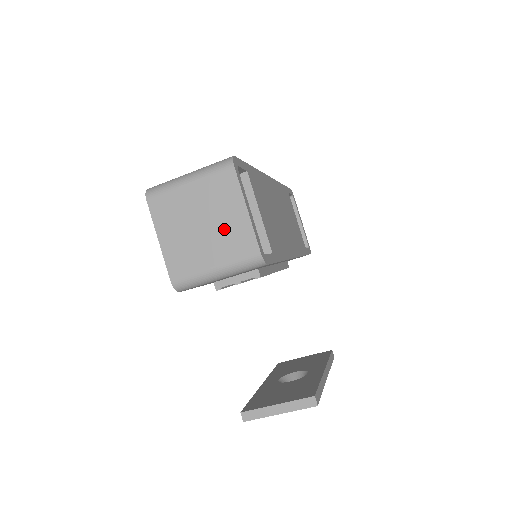
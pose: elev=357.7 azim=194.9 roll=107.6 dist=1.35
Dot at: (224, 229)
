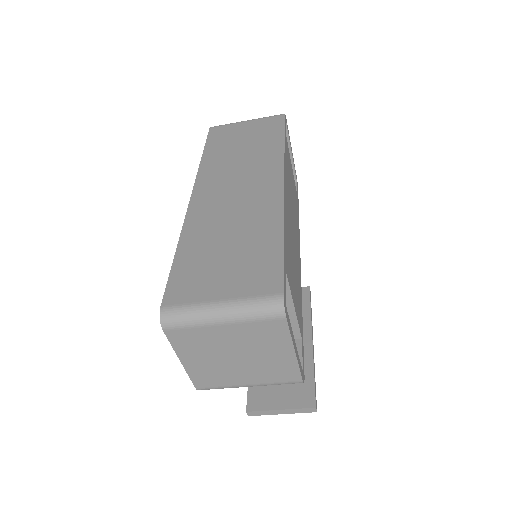
Dot at: (264, 363)
